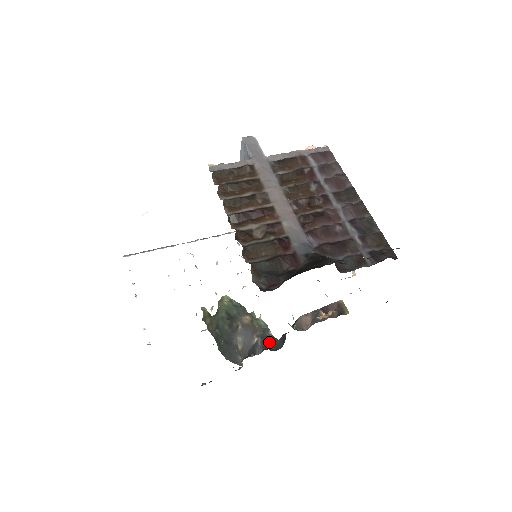
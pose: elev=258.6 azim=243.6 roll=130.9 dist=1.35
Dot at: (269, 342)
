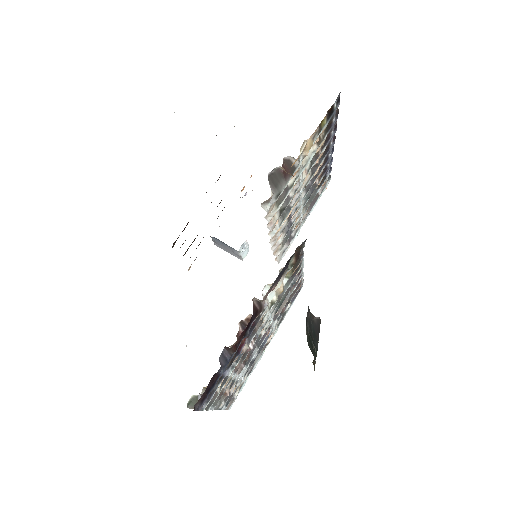
Dot at: occluded
